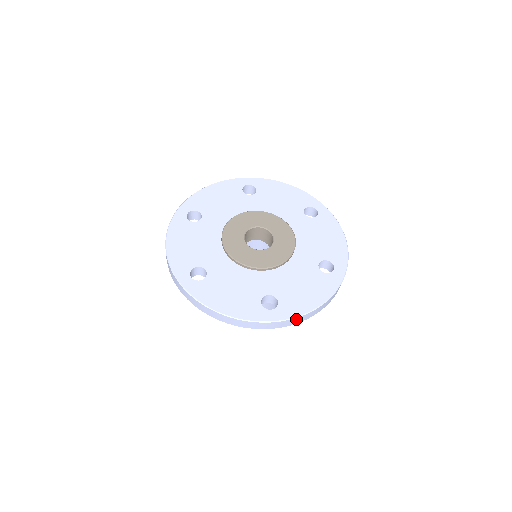
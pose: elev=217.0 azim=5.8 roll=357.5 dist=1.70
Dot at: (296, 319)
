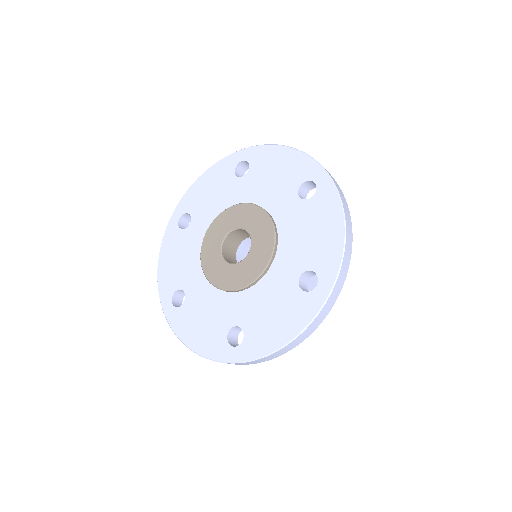
Dot at: (344, 263)
